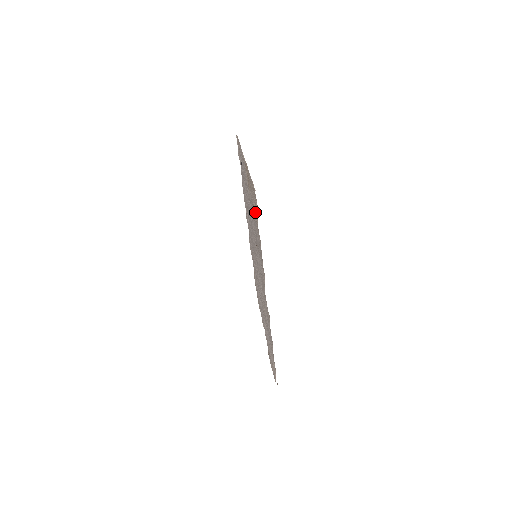
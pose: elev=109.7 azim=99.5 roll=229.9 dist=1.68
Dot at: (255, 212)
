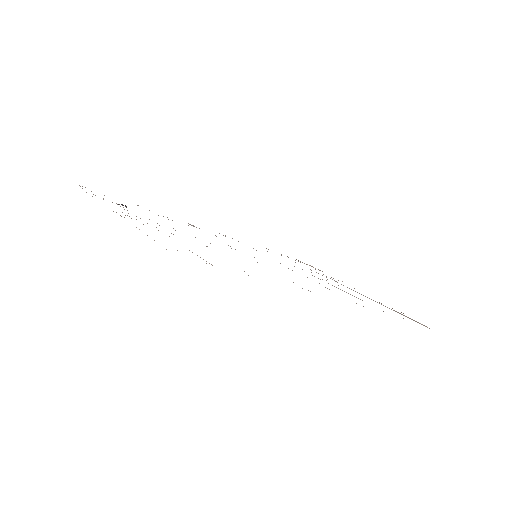
Dot at: occluded
